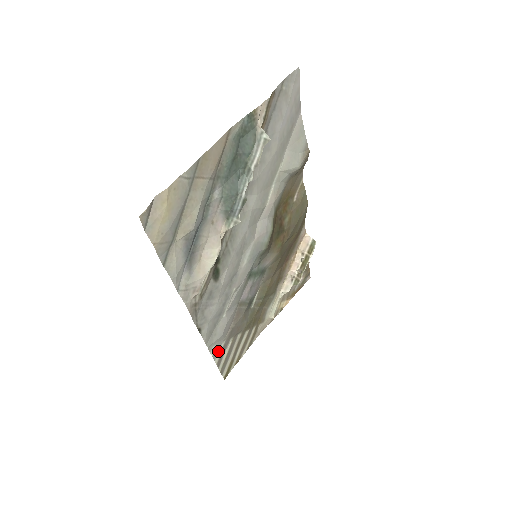
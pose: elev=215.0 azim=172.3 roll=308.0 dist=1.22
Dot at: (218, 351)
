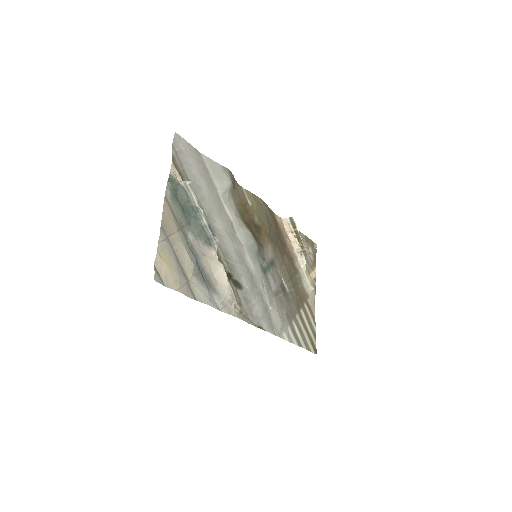
Dot at: (290, 336)
